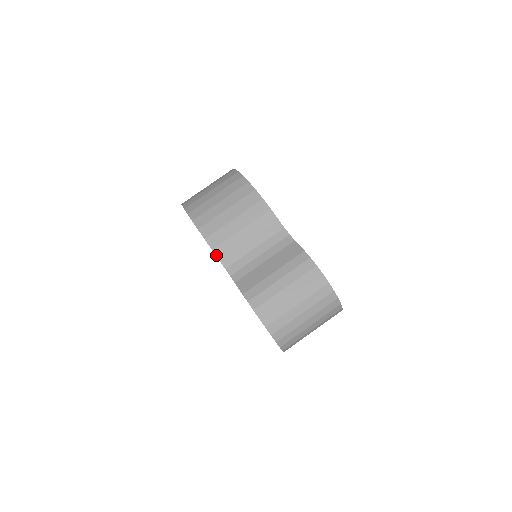
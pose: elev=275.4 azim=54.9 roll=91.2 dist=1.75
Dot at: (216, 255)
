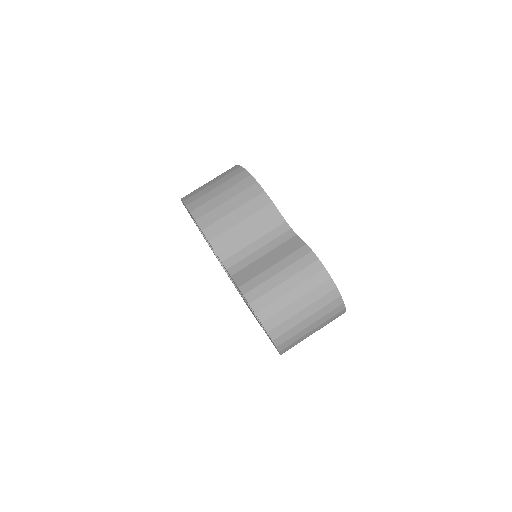
Dot at: (213, 247)
